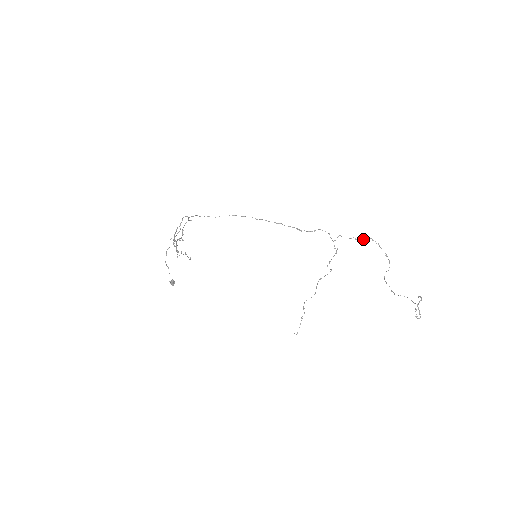
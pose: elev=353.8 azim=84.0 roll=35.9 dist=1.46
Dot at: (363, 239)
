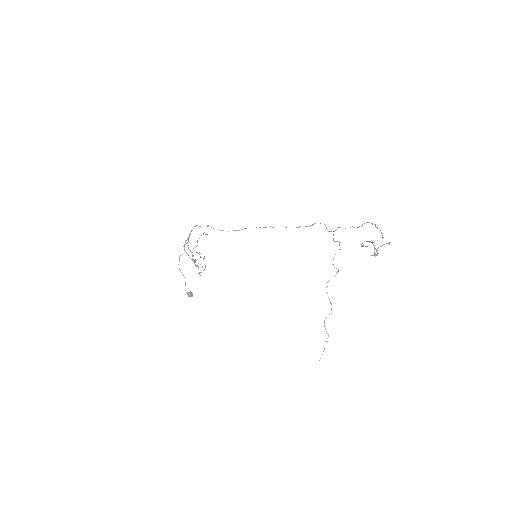
Dot at: occluded
